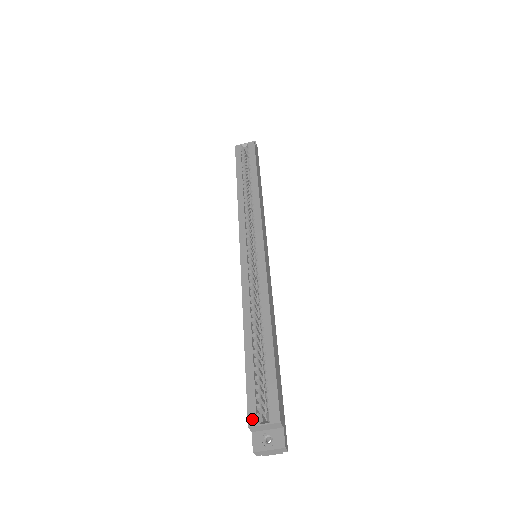
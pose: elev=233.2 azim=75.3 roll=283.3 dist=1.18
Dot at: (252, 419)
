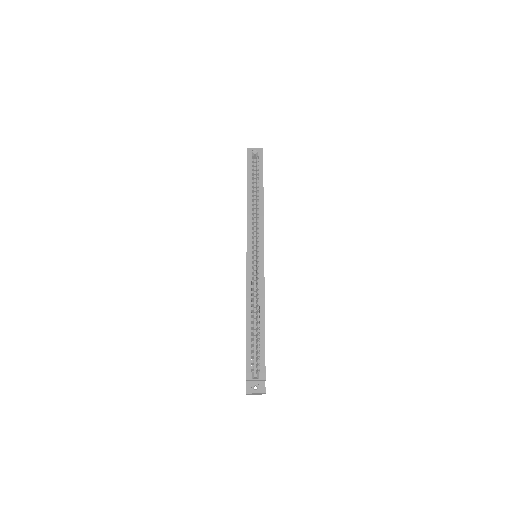
Dot at: (248, 375)
